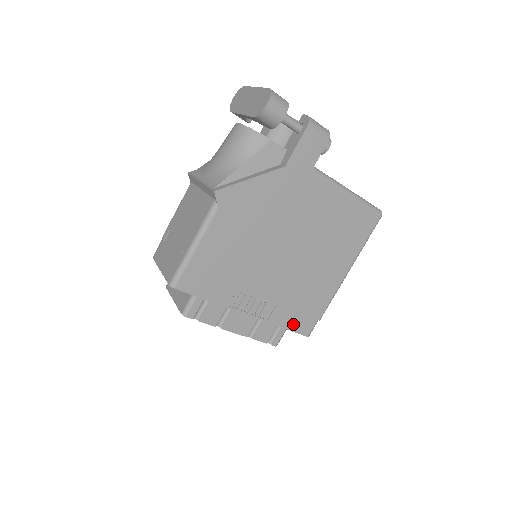
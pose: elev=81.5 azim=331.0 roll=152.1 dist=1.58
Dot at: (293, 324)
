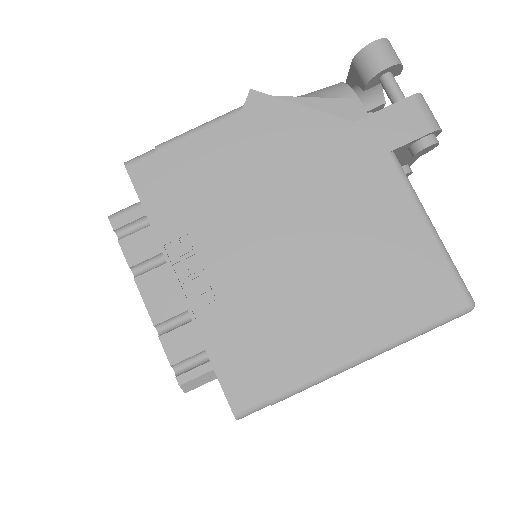
Dot at: (227, 366)
